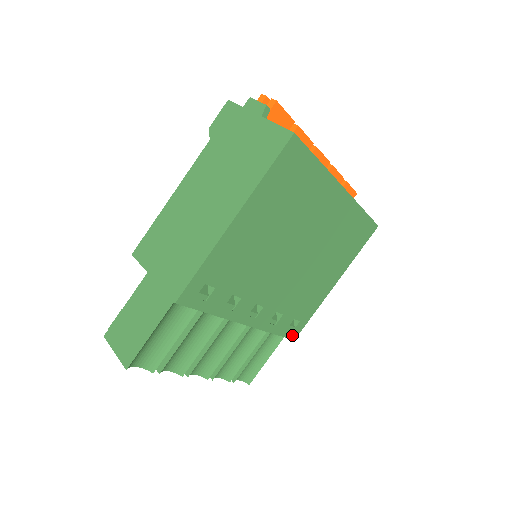
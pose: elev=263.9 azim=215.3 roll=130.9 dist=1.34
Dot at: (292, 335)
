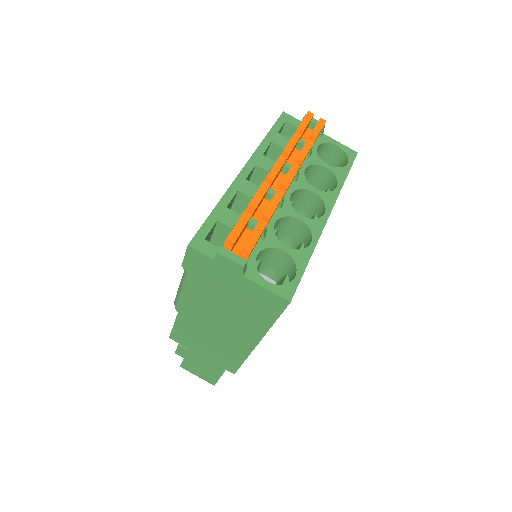
Dot at: occluded
